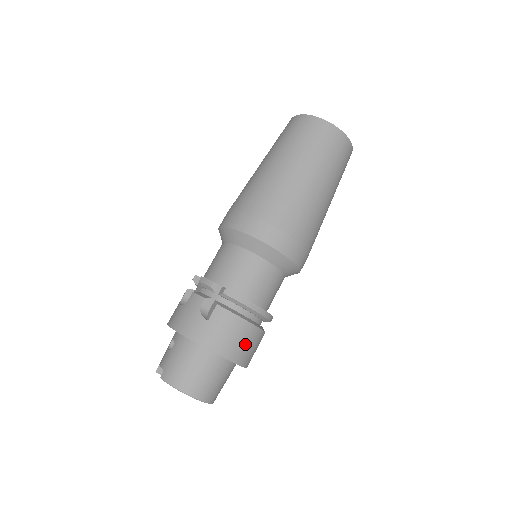
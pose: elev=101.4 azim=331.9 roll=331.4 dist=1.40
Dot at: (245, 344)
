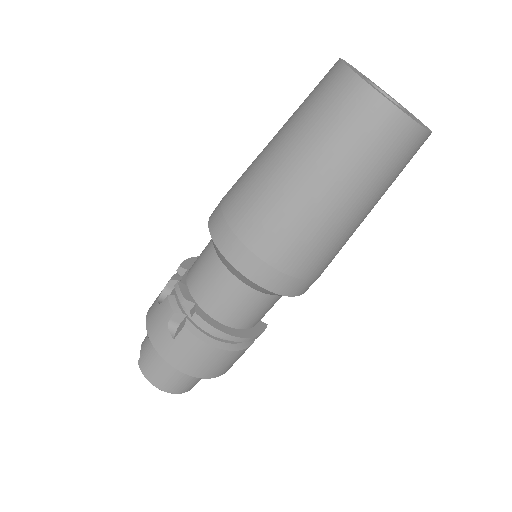
Dot at: (217, 364)
